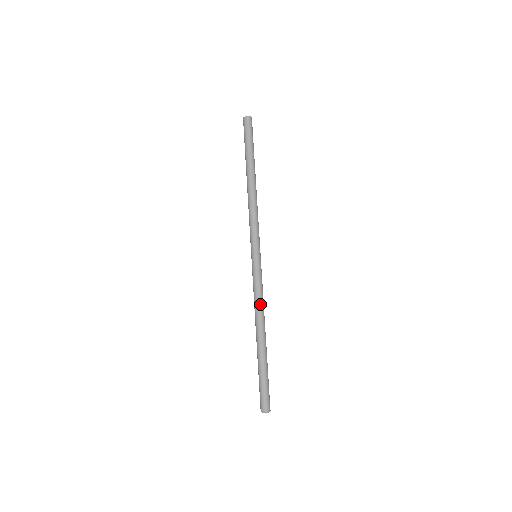
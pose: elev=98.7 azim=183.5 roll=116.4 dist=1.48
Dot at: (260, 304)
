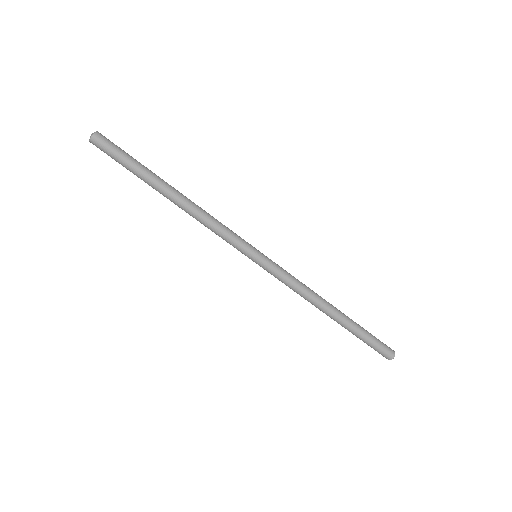
Dot at: (305, 291)
